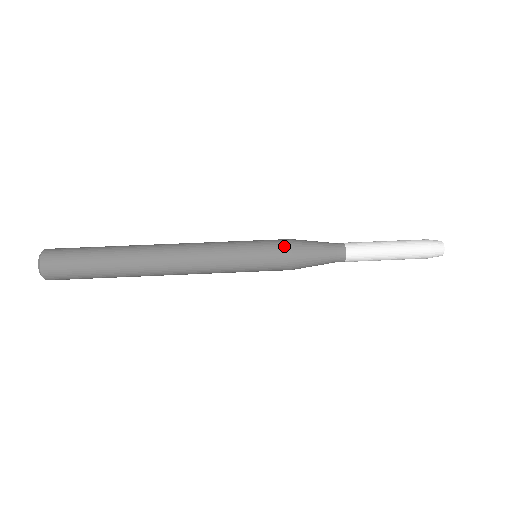
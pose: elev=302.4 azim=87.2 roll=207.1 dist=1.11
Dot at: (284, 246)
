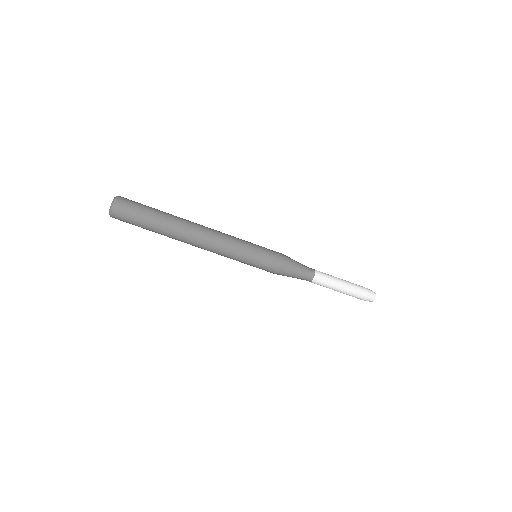
Dot at: (276, 261)
